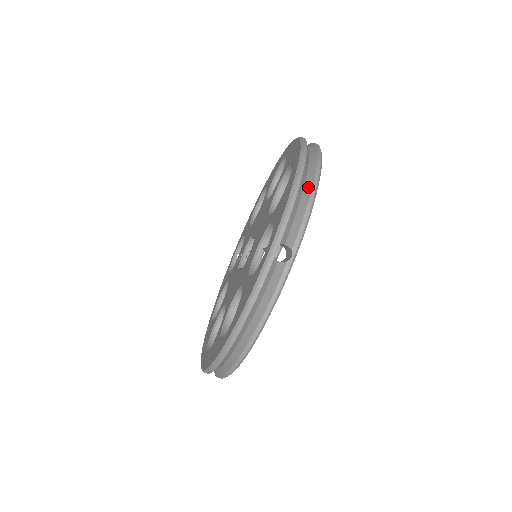
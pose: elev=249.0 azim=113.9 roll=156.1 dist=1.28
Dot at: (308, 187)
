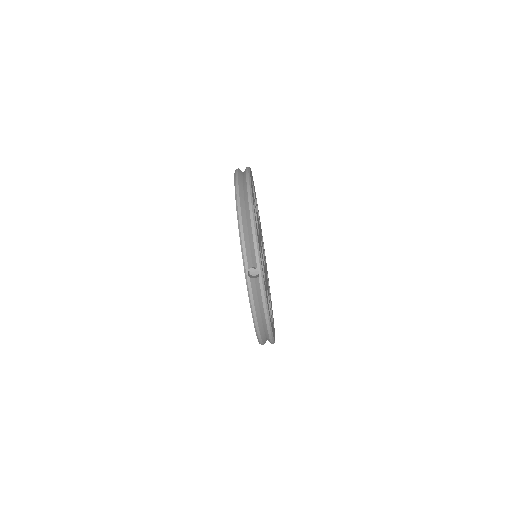
Dot at: (249, 222)
